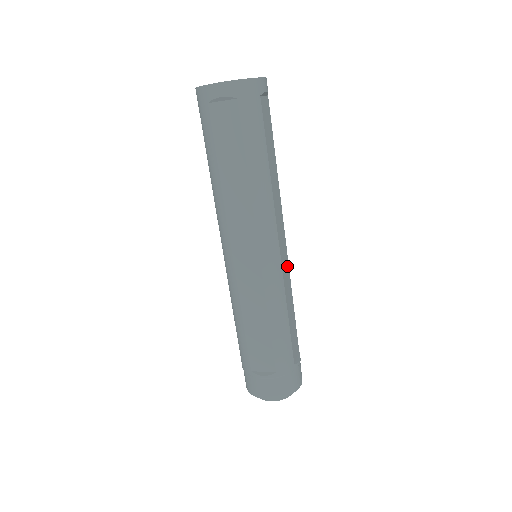
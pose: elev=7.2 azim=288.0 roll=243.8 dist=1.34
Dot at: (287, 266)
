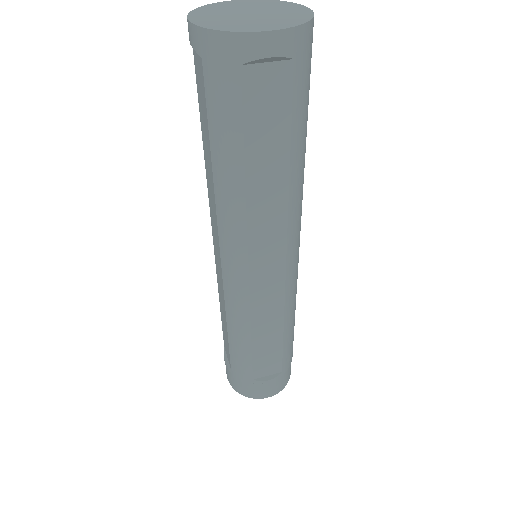
Dot at: (277, 294)
